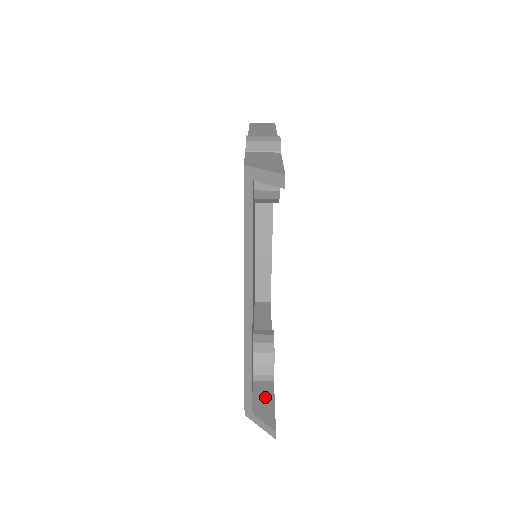
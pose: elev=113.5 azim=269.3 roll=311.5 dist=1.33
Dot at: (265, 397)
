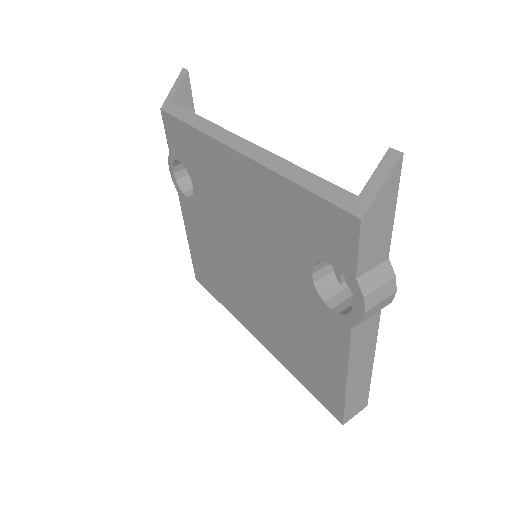
Dot at: occluded
